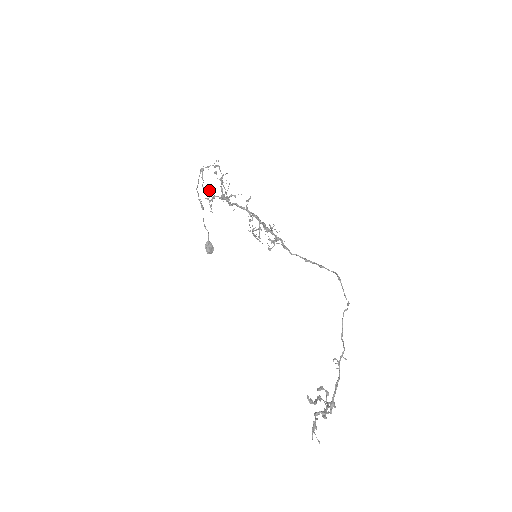
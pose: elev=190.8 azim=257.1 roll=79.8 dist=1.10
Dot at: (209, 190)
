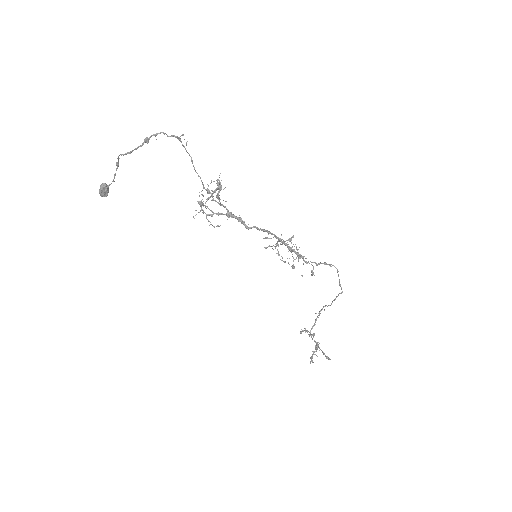
Dot at: (205, 202)
